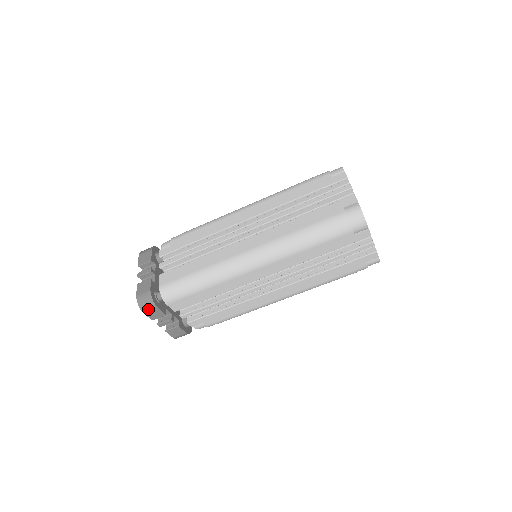
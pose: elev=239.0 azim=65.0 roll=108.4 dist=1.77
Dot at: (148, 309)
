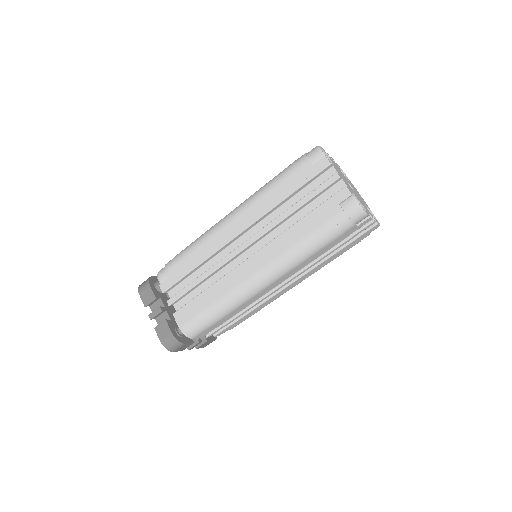
Dot at: (177, 348)
